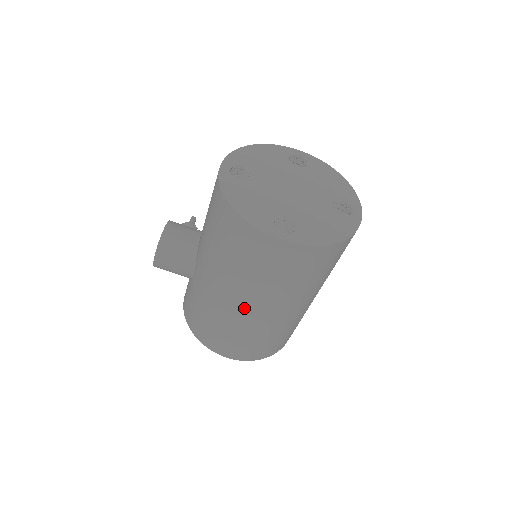
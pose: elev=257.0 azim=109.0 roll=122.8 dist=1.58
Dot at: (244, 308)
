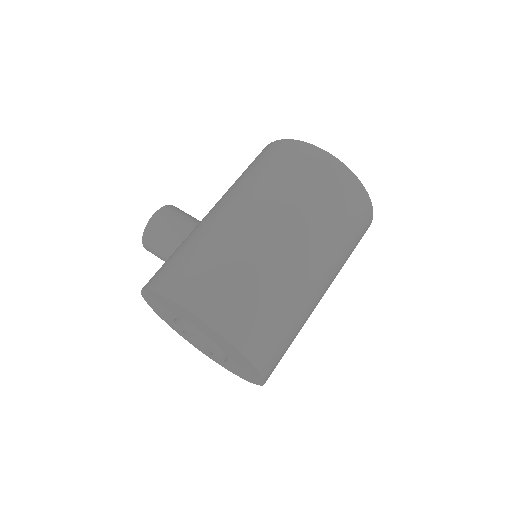
Dot at: (252, 221)
